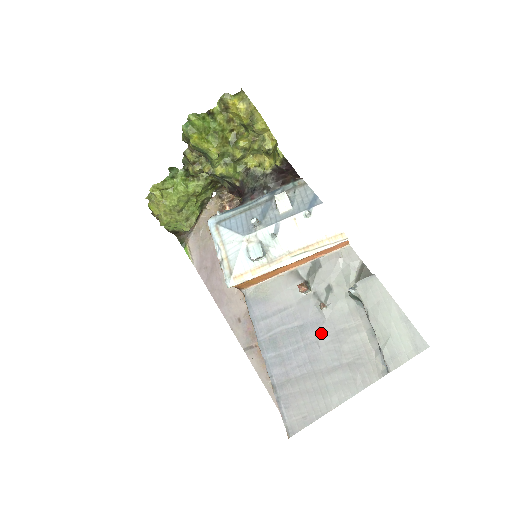
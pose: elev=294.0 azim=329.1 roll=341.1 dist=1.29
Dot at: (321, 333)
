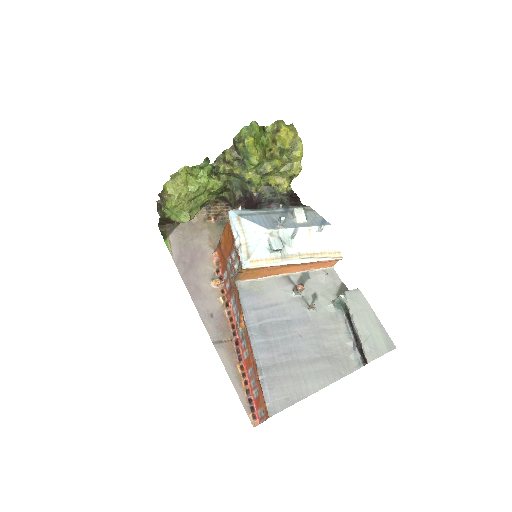
Dot at: (307, 329)
